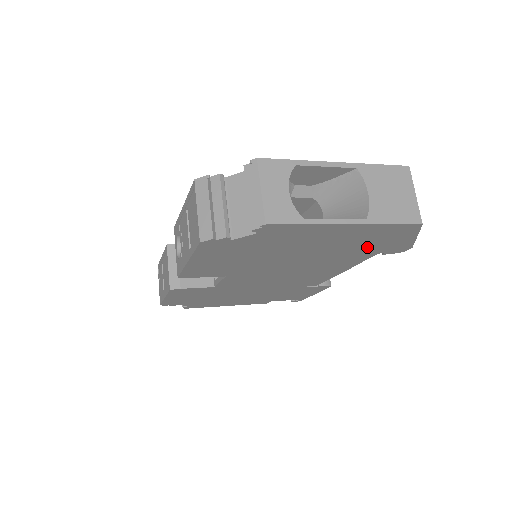
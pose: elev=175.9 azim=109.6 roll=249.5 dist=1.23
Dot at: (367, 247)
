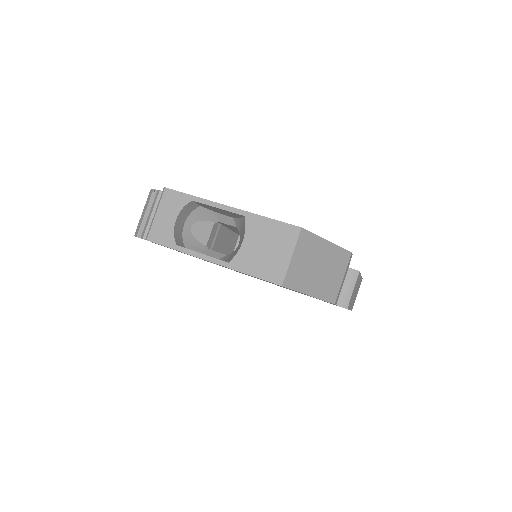
Dot at: occluded
